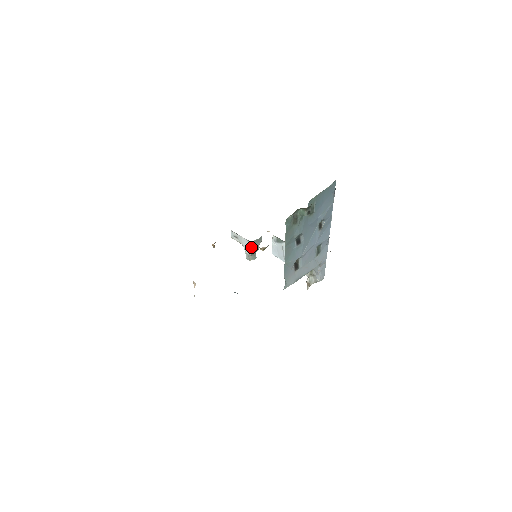
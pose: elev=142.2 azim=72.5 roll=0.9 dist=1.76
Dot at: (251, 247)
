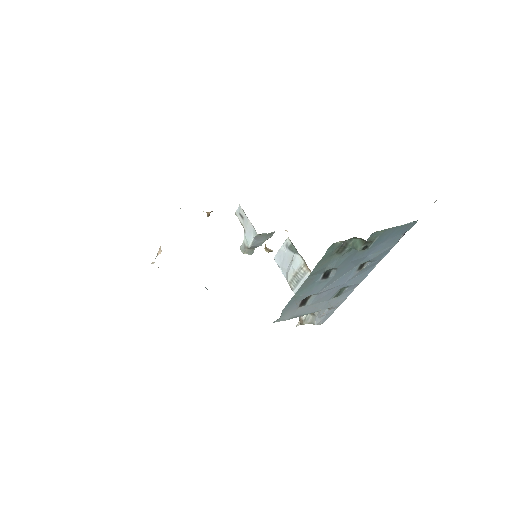
Dot at: (254, 239)
